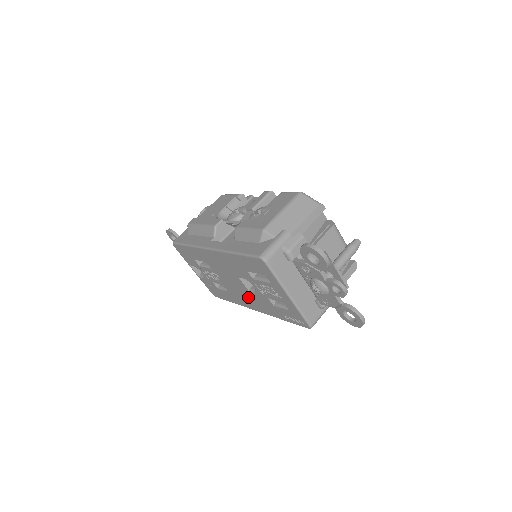
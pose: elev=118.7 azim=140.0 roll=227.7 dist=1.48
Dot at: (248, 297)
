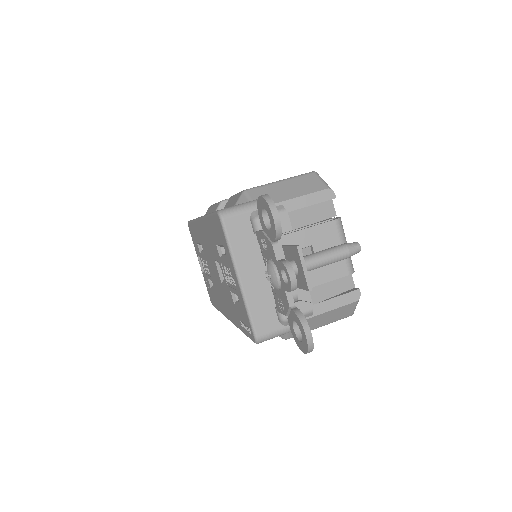
Dot at: (223, 295)
